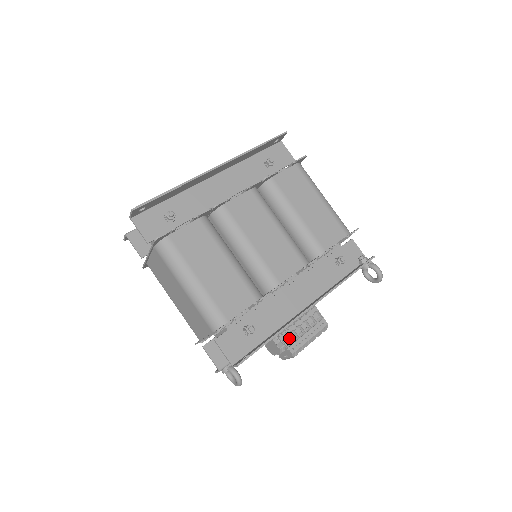
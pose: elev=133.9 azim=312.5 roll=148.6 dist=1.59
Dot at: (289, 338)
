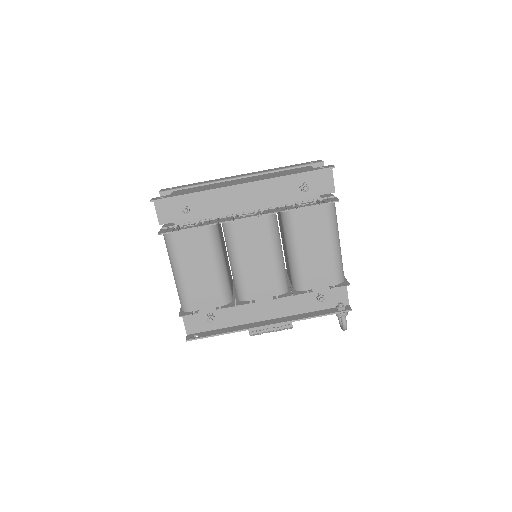
Dot at: occluded
